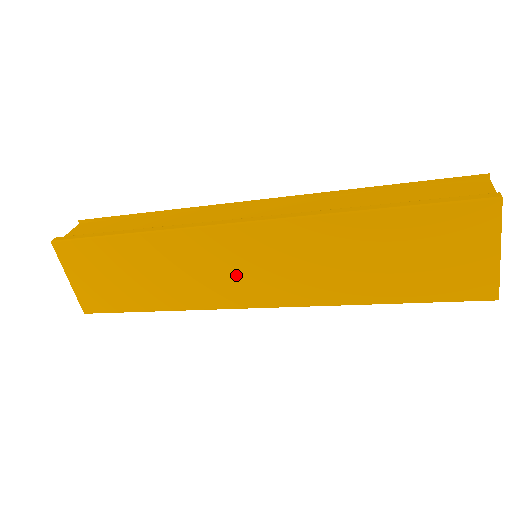
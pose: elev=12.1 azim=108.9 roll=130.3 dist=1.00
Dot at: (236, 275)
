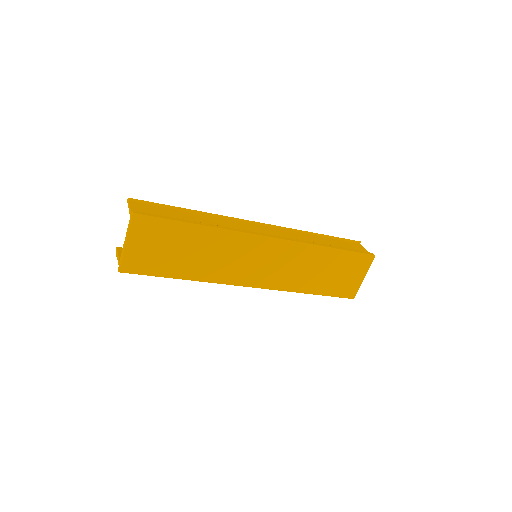
Dot at: (251, 266)
